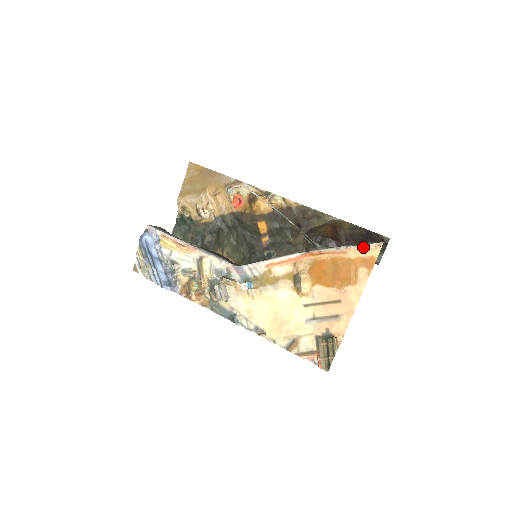
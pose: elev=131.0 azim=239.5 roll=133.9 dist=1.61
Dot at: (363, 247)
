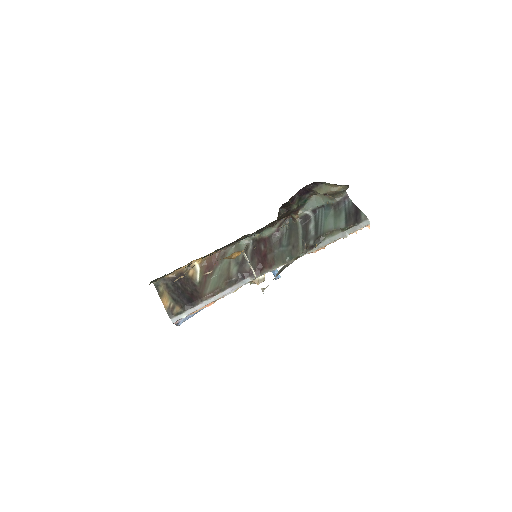
Dot at: (356, 232)
